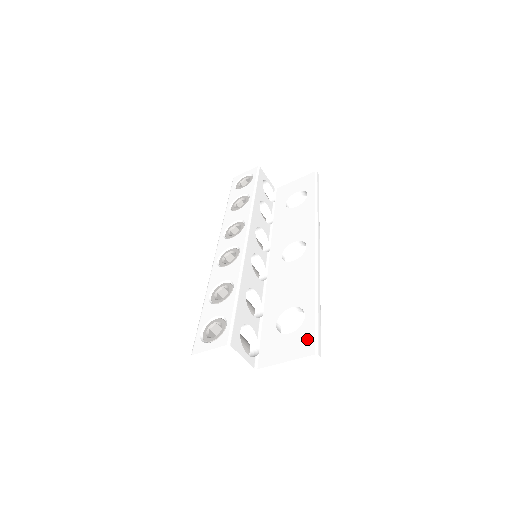
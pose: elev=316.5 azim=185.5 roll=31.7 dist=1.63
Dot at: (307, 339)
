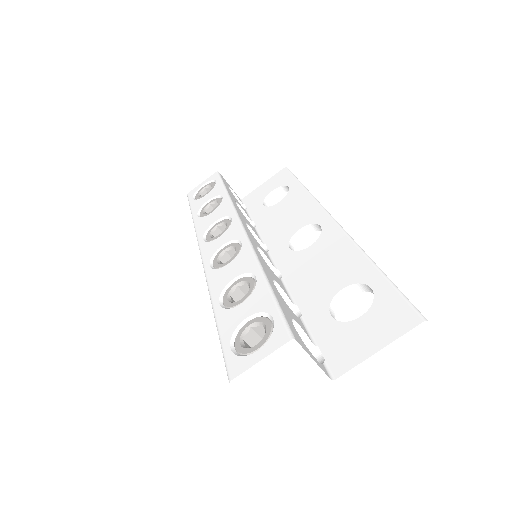
Dot at: (396, 310)
